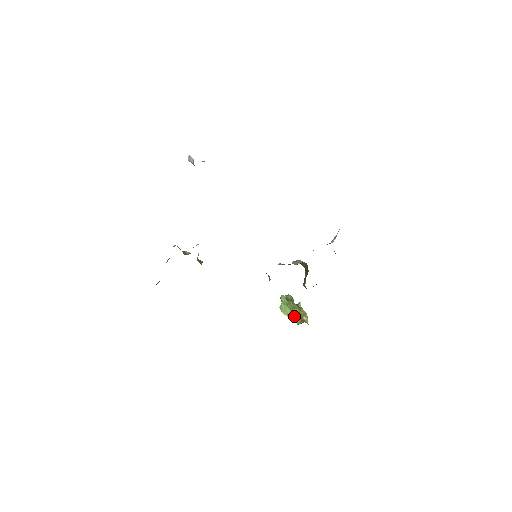
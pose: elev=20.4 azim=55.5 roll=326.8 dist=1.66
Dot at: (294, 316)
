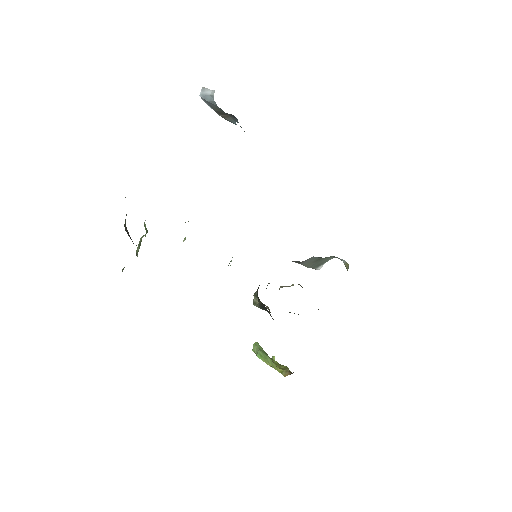
Dot at: (276, 368)
